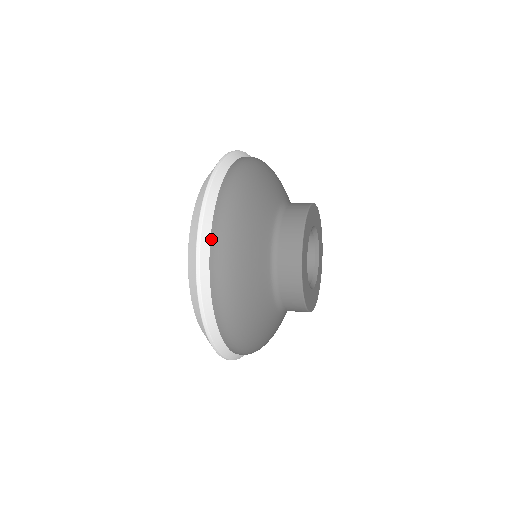
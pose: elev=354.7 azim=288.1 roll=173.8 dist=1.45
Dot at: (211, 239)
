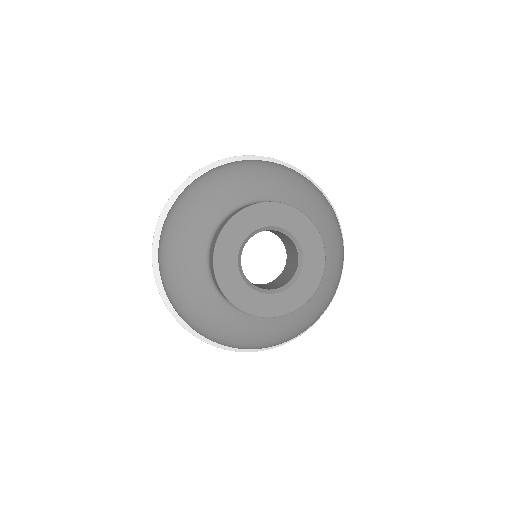
Dot at: (160, 239)
